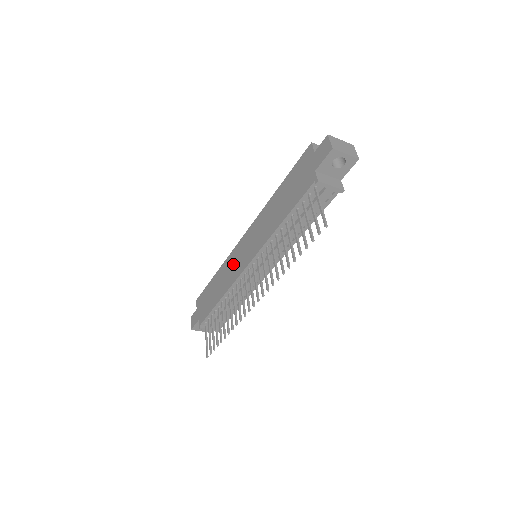
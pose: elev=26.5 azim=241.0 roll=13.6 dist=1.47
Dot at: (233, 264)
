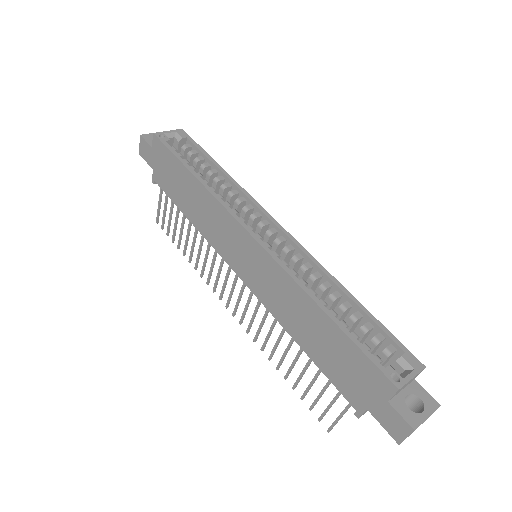
Dot at: (222, 230)
